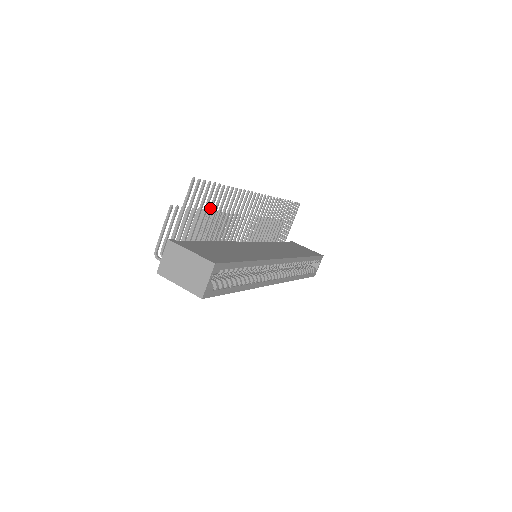
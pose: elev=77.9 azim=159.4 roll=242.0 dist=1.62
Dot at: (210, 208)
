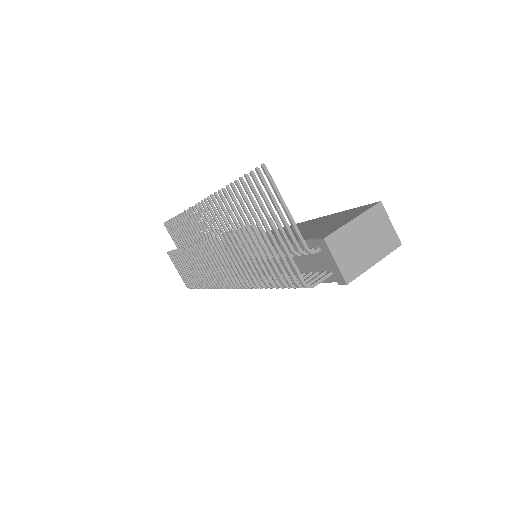
Dot at: (253, 212)
